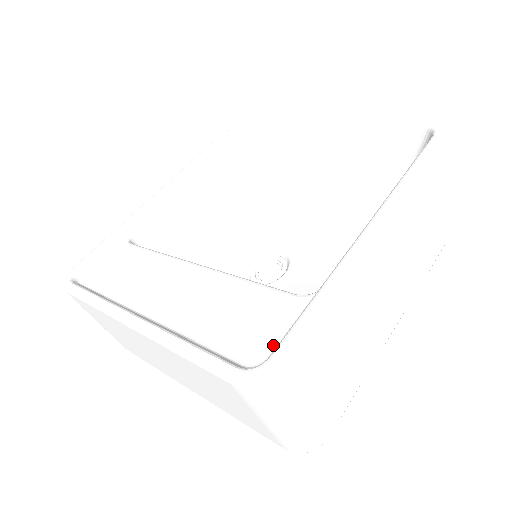
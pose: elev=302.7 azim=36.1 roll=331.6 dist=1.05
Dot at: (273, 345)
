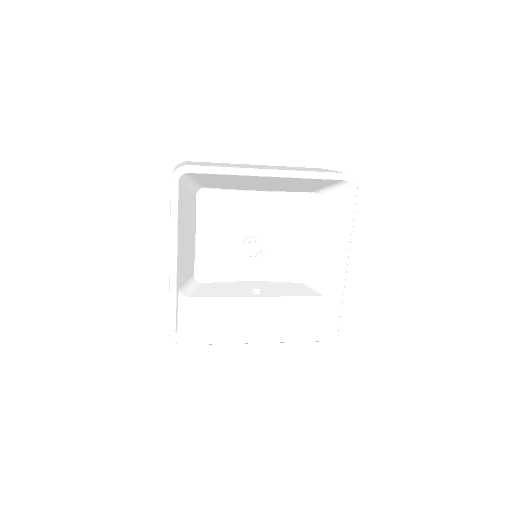
Dot at: (329, 321)
